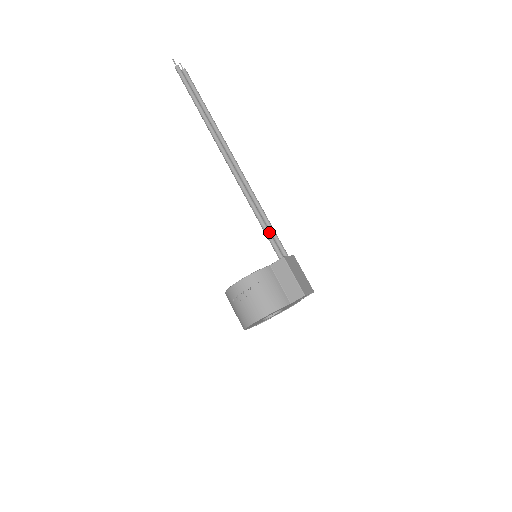
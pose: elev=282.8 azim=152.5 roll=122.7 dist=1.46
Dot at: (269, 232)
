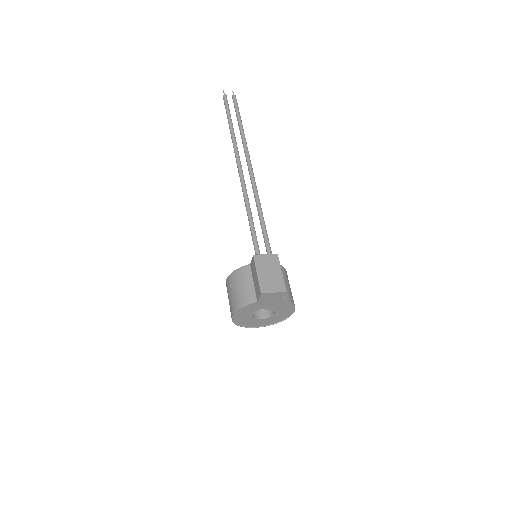
Dot at: (253, 232)
